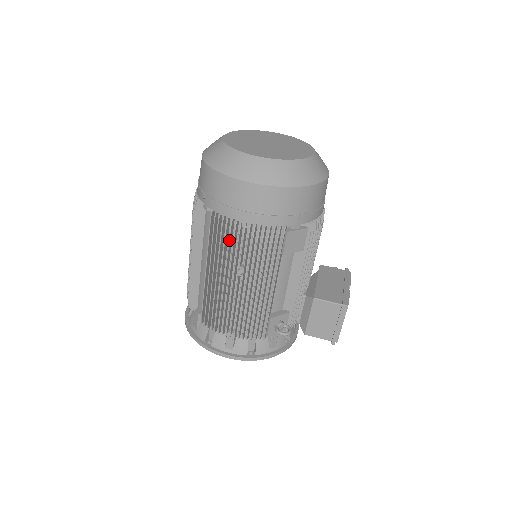
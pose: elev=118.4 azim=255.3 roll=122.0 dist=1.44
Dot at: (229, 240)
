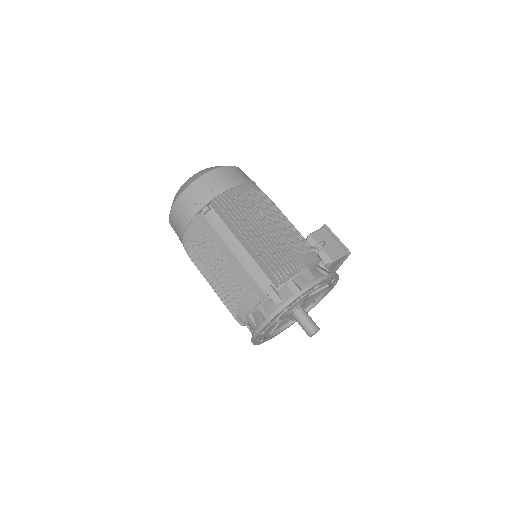
Dot at: (238, 200)
